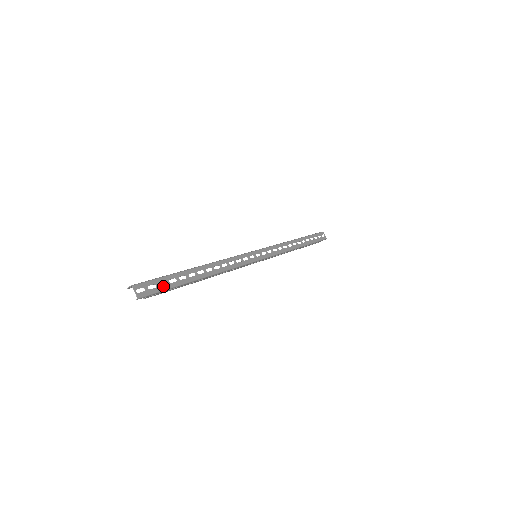
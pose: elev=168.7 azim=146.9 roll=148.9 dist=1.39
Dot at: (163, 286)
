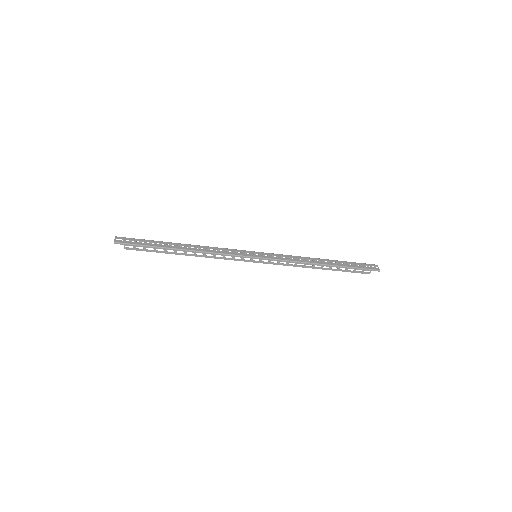
Dot at: (139, 243)
